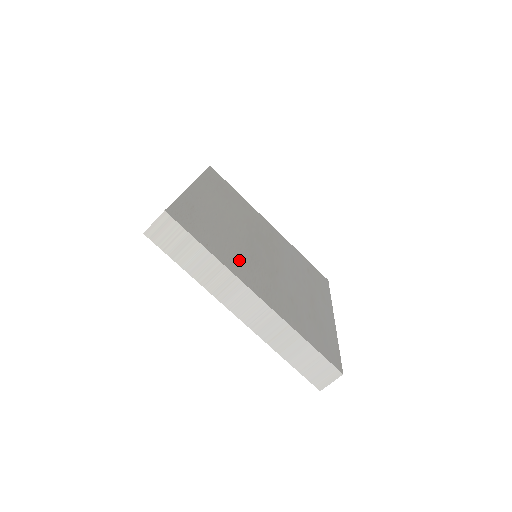
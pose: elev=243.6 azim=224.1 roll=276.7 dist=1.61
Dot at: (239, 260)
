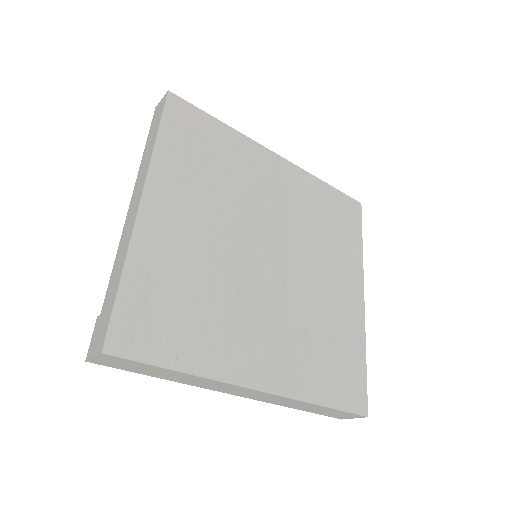
Dot at: (228, 333)
